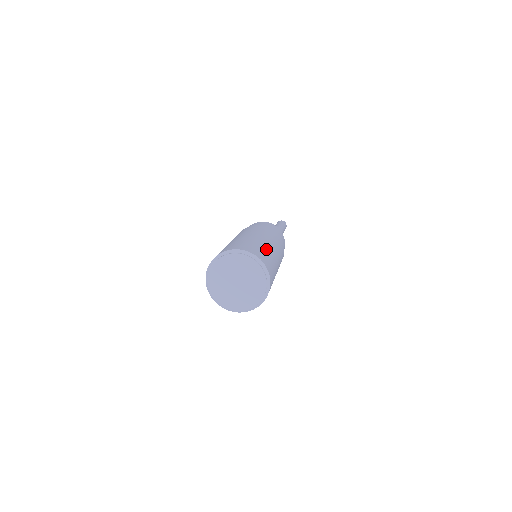
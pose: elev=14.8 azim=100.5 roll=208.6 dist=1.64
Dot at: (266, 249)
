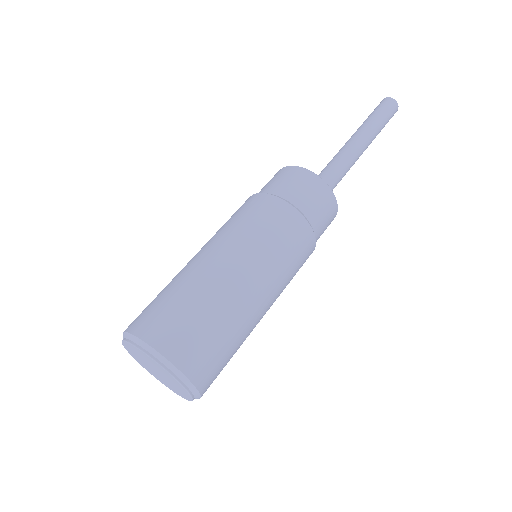
Dot at: (204, 299)
